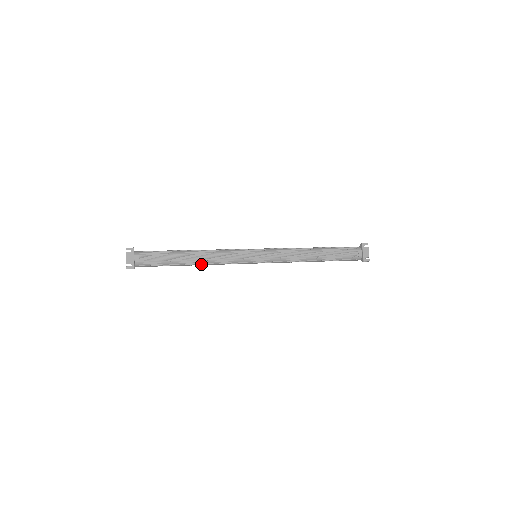
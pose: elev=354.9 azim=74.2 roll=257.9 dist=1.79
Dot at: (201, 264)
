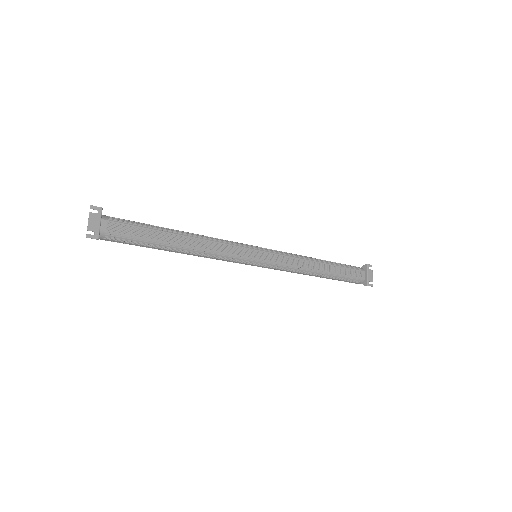
Dot at: (189, 253)
